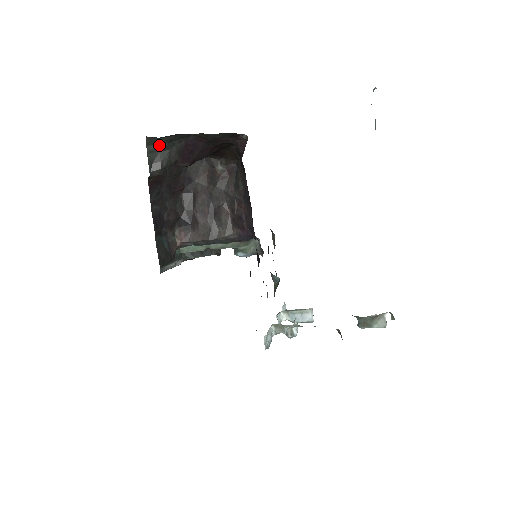
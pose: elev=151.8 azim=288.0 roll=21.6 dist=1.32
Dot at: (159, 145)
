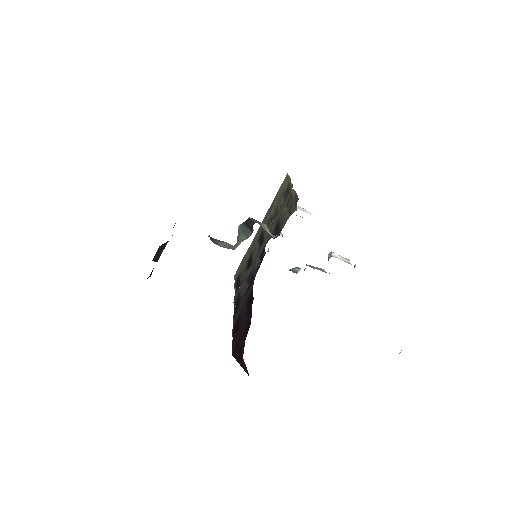
Dot at: occluded
